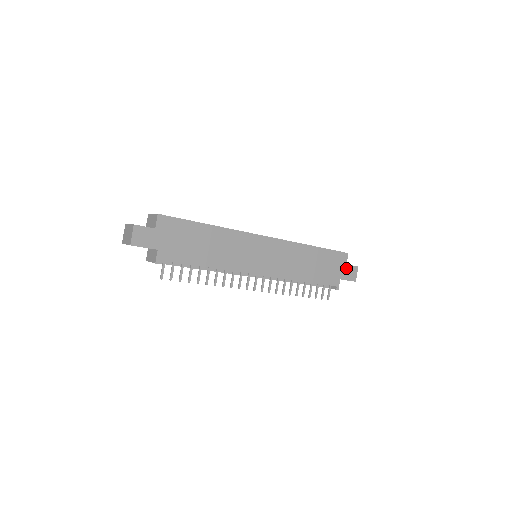
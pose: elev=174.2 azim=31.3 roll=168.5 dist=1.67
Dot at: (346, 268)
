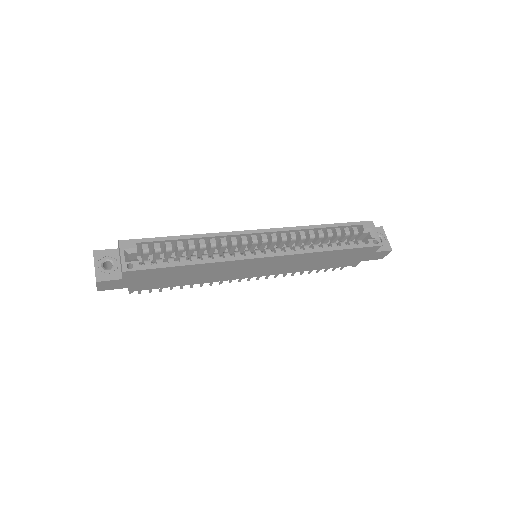
Dot at: (374, 254)
